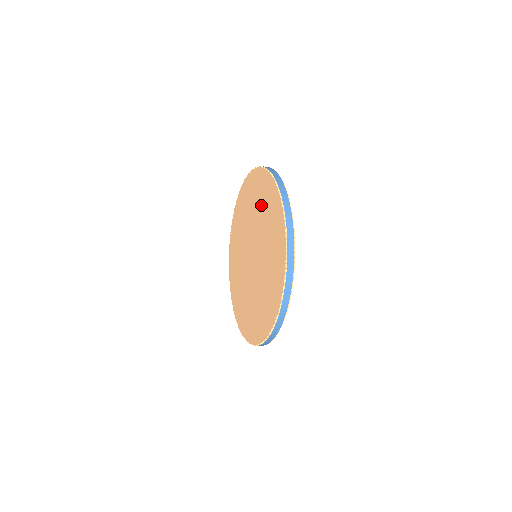
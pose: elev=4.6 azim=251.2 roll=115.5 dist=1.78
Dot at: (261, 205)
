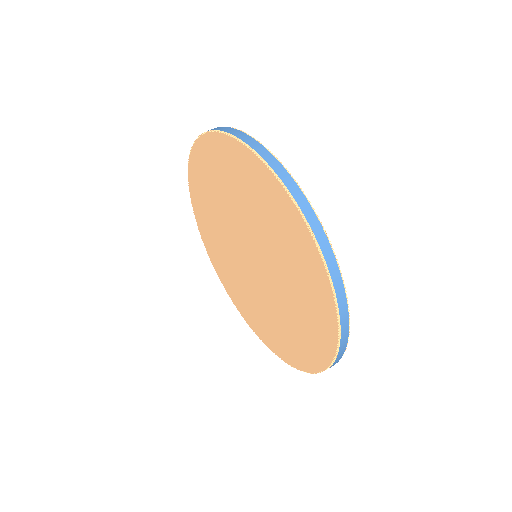
Dot at: (300, 313)
